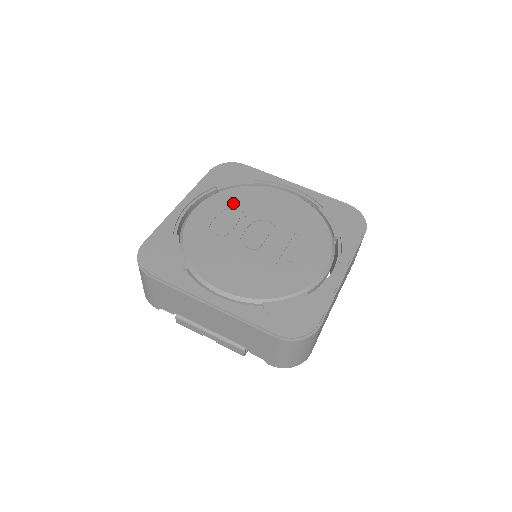
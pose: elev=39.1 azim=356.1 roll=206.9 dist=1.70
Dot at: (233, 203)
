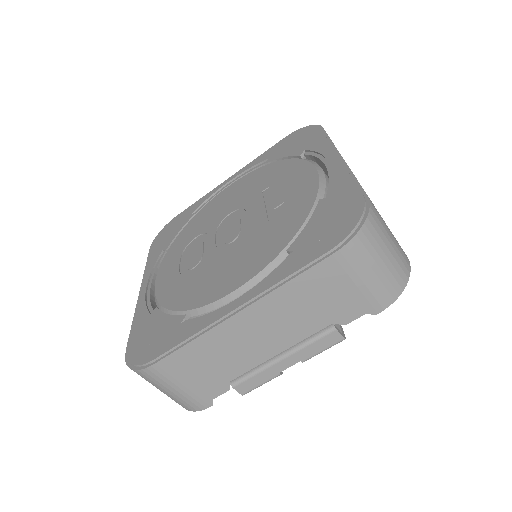
Dot at: (187, 240)
